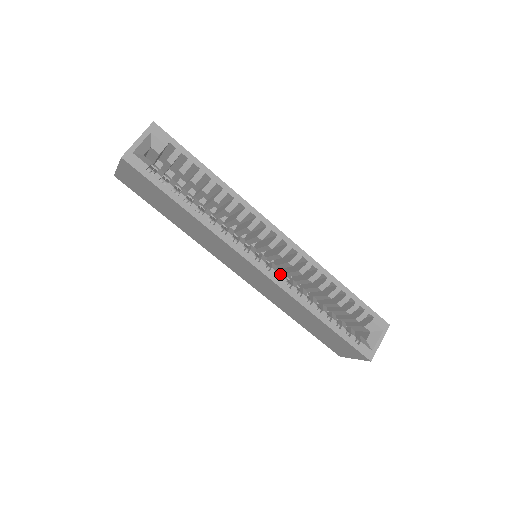
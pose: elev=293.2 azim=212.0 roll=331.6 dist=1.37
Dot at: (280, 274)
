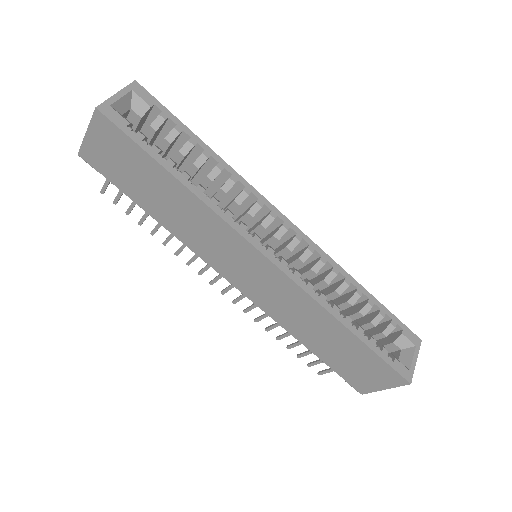
Dot at: occluded
